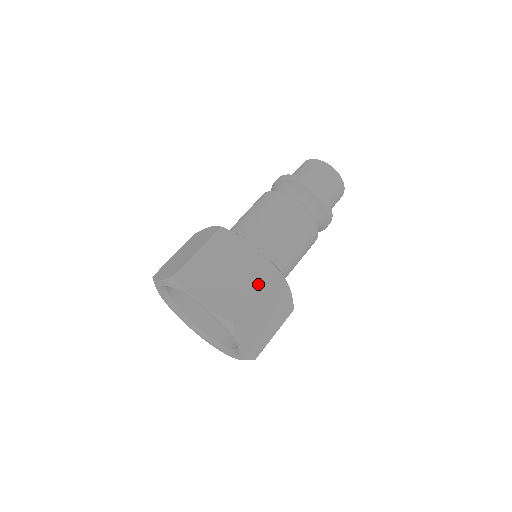
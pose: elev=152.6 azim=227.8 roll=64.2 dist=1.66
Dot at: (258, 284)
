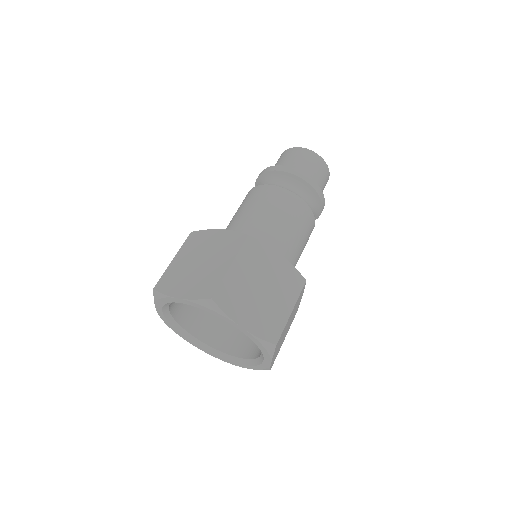
Dot at: (292, 300)
